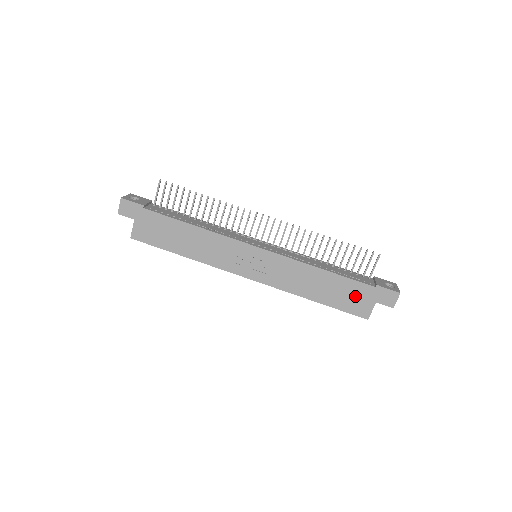
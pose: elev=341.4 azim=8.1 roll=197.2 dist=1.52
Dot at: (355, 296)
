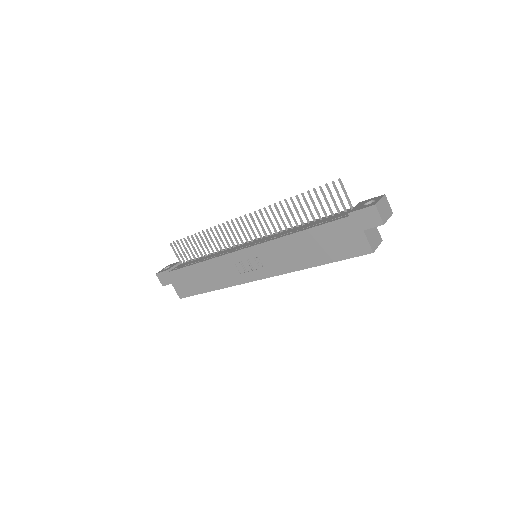
Dot at: (341, 238)
